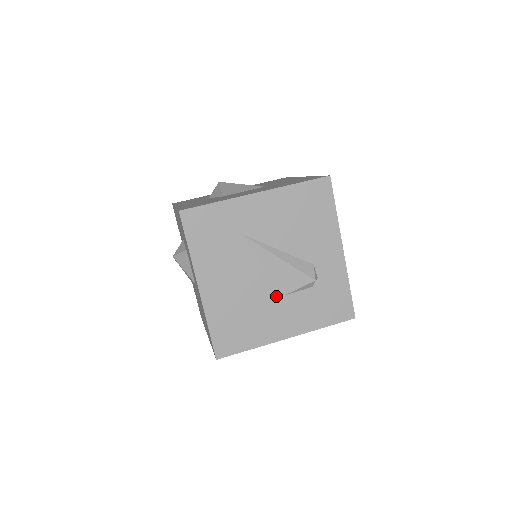
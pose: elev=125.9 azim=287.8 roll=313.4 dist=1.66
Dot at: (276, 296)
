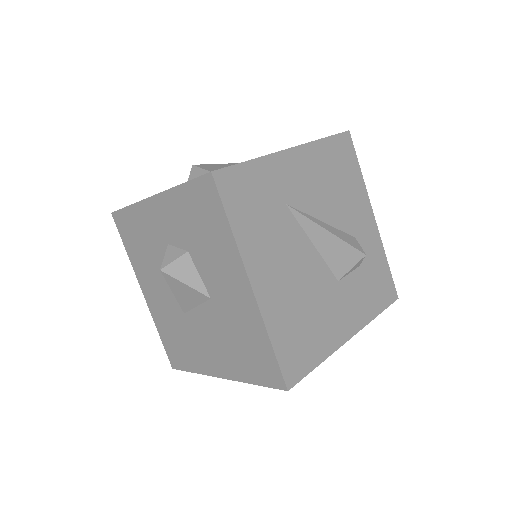
Dot at: (331, 284)
